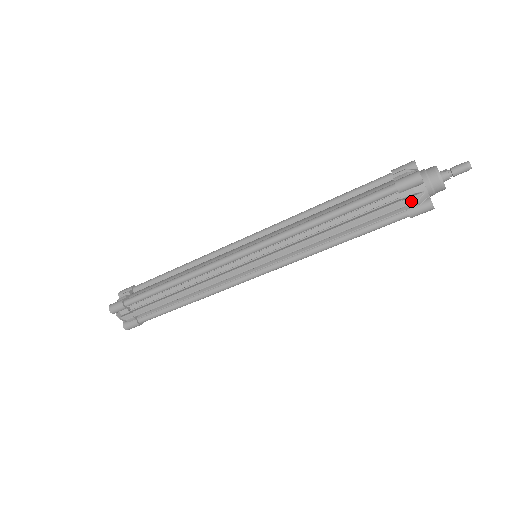
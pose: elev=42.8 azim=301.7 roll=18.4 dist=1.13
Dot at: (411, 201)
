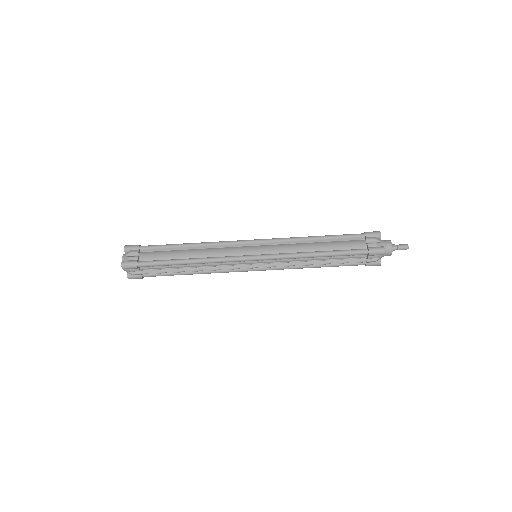
Dot at: (371, 260)
